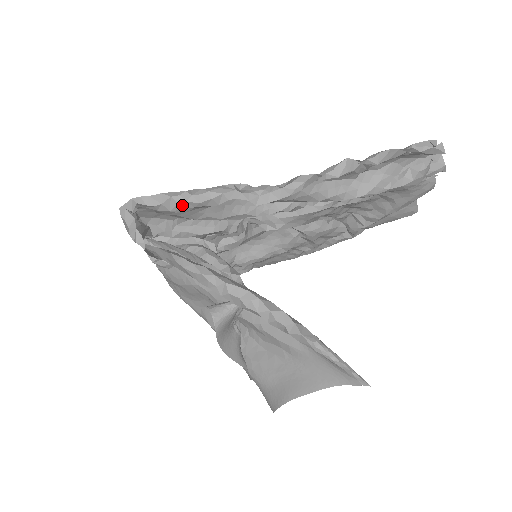
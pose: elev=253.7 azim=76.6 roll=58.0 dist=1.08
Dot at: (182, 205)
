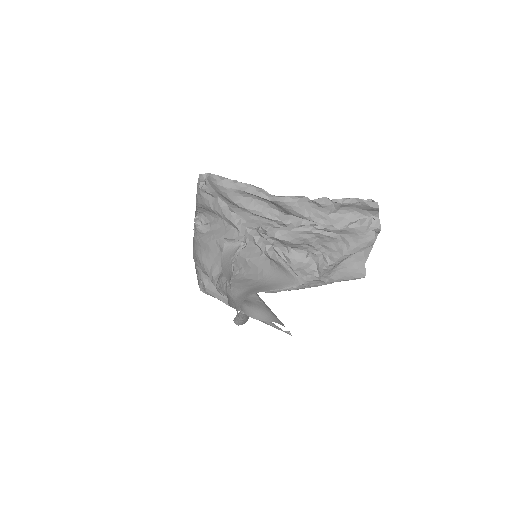
Dot at: (232, 185)
